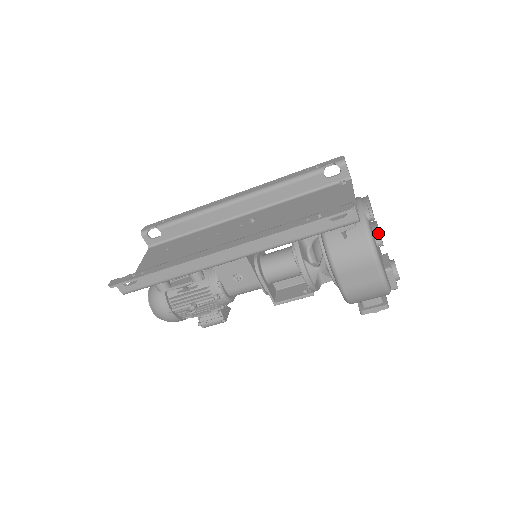
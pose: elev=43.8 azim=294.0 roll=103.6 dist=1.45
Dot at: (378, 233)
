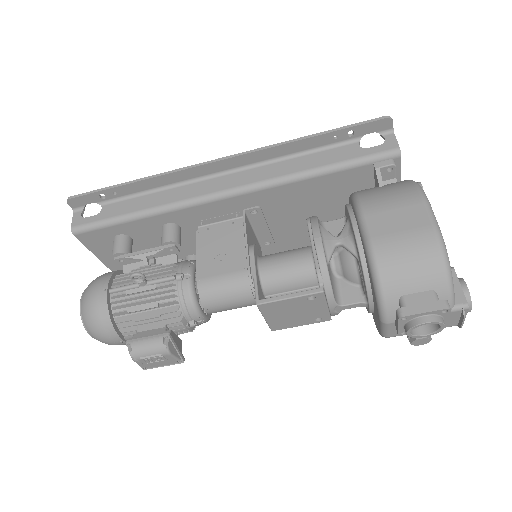
Dot at: occluded
